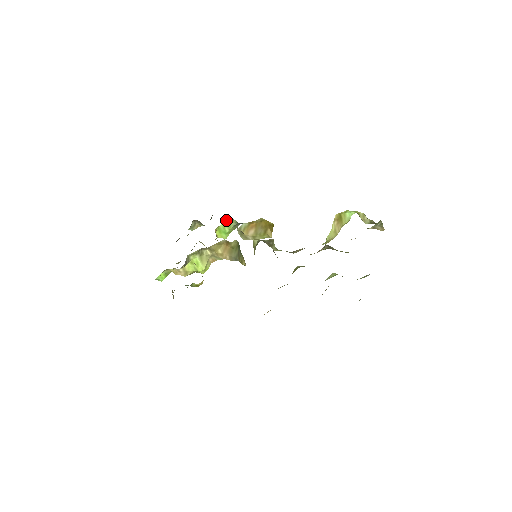
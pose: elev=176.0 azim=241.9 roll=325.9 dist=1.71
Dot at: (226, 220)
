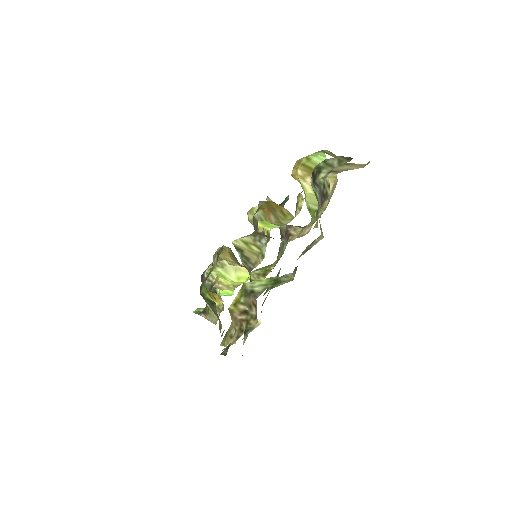
Dot at: occluded
